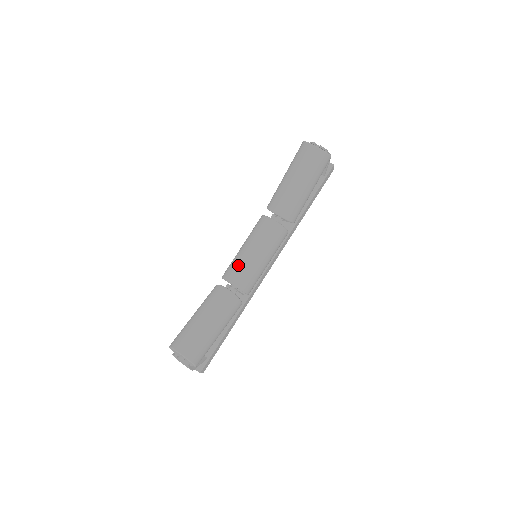
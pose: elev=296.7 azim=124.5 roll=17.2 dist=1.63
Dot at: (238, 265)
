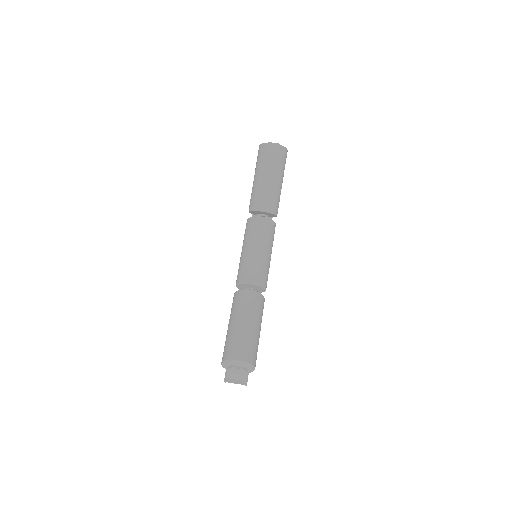
Dot at: (250, 266)
